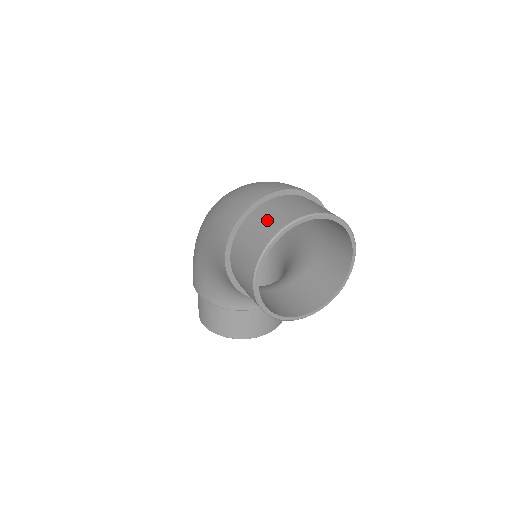
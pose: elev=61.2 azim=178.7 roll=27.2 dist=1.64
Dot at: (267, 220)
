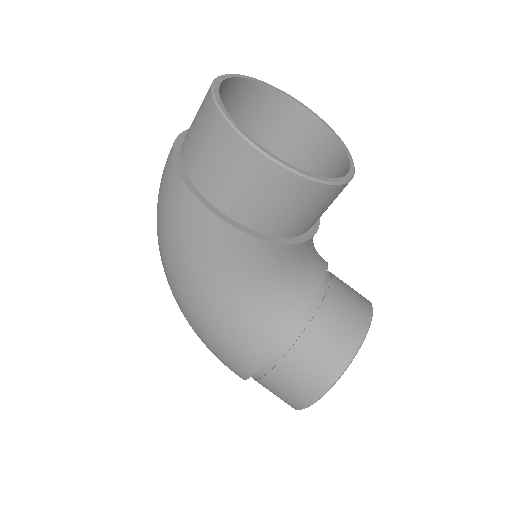
Dot at: (196, 124)
